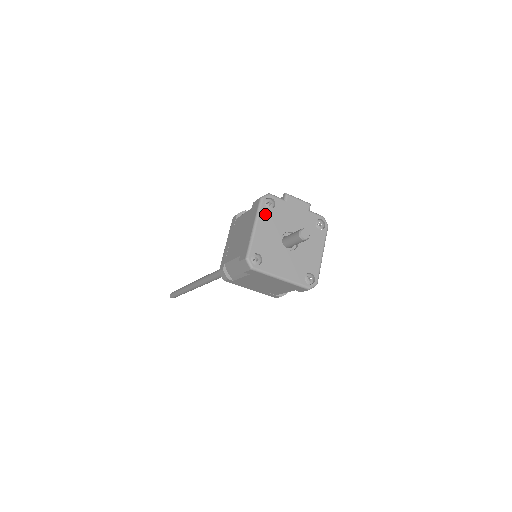
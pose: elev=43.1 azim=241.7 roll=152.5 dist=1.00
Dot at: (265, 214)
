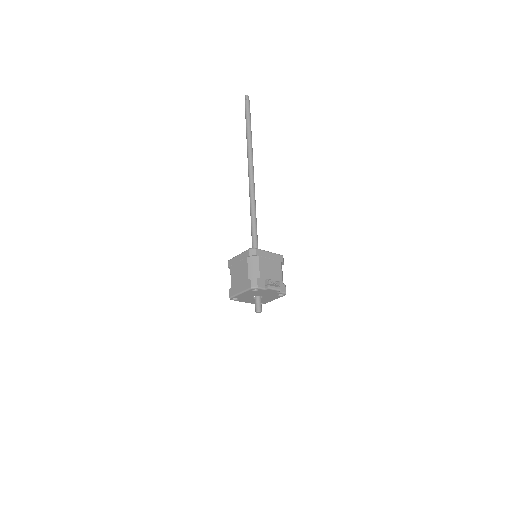
Dot at: (249, 292)
